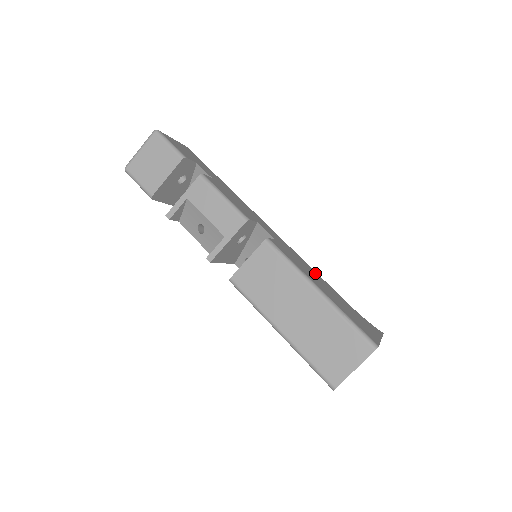
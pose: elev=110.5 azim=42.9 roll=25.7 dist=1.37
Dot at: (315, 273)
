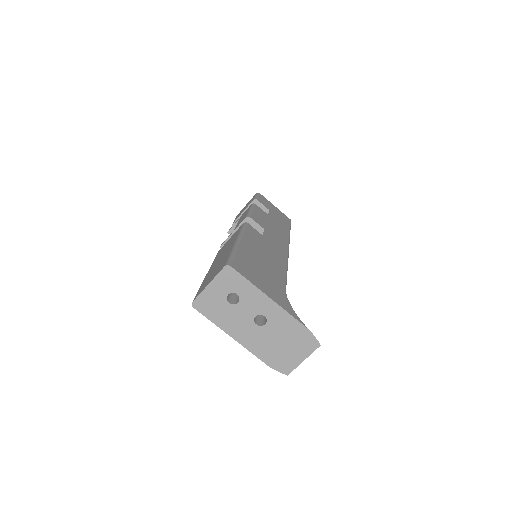
Dot at: (279, 265)
